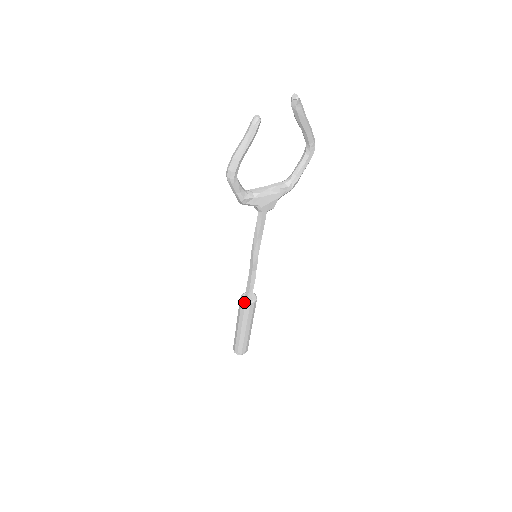
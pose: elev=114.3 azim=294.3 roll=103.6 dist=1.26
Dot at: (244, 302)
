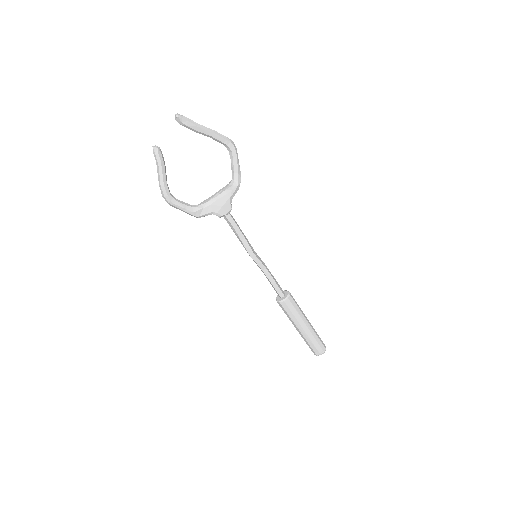
Dot at: (278, 302)
